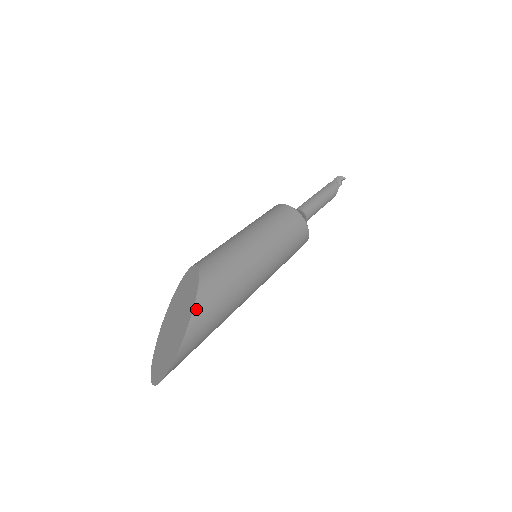
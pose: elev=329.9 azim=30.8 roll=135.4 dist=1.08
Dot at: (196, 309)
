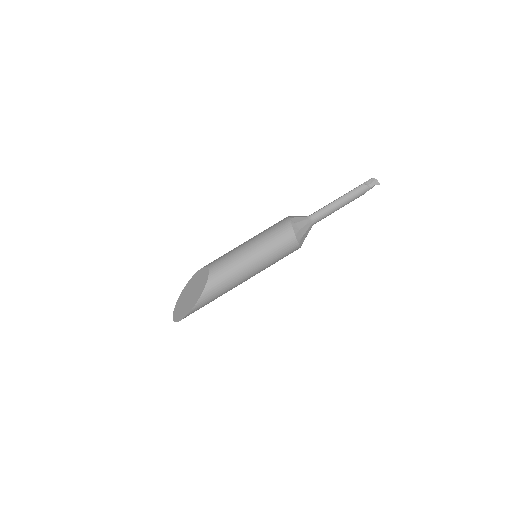
Dot at: (196, 305)
